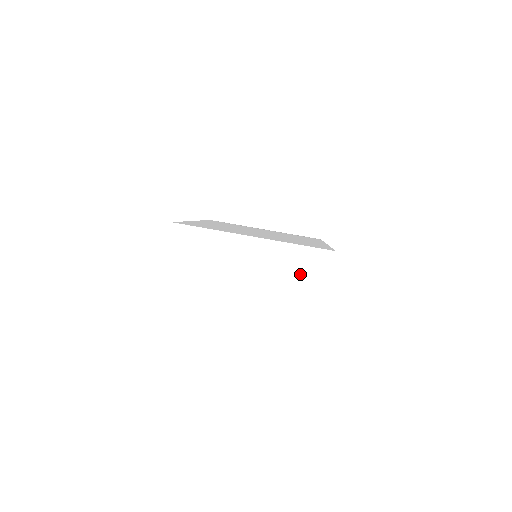
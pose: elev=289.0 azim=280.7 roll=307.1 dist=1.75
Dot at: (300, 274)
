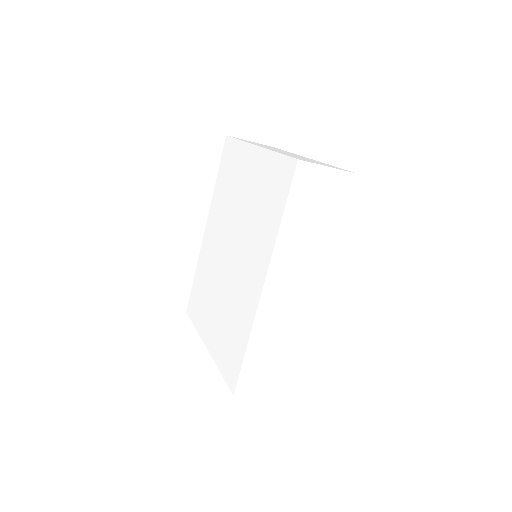
Dot at: (312, 161)
